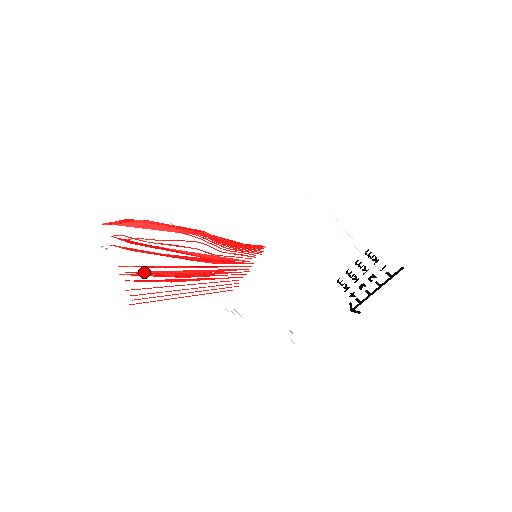
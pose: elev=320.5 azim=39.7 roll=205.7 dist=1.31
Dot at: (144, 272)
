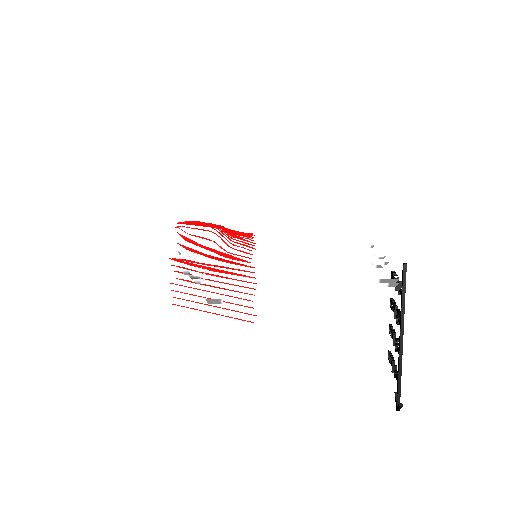
Dot at: (180, 261)
